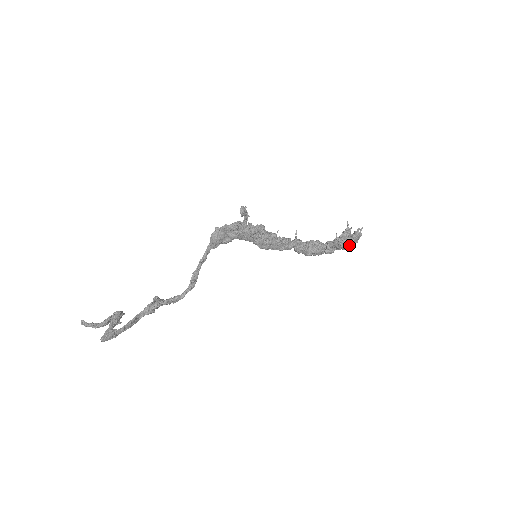
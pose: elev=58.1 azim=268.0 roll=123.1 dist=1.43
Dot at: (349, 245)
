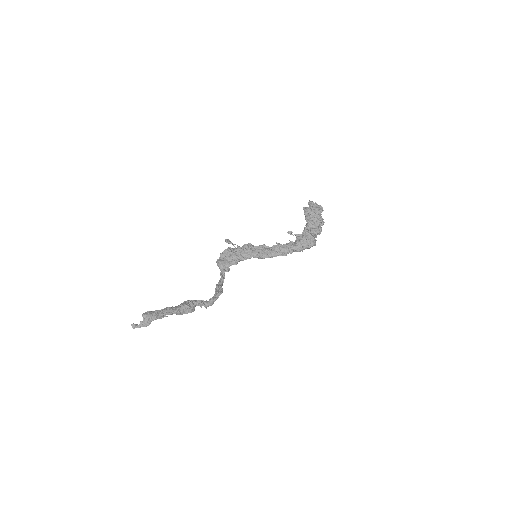
Dot at: (318, 214)
